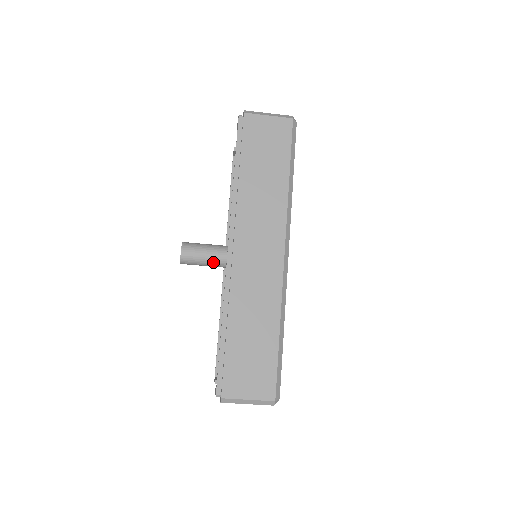
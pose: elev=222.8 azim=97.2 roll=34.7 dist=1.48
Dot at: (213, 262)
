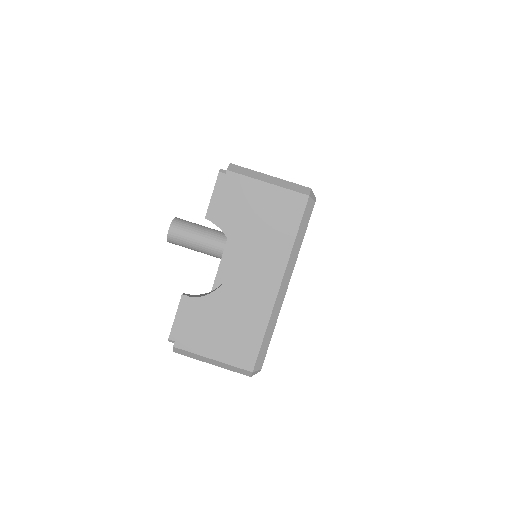
Dot at: (209, 232)
